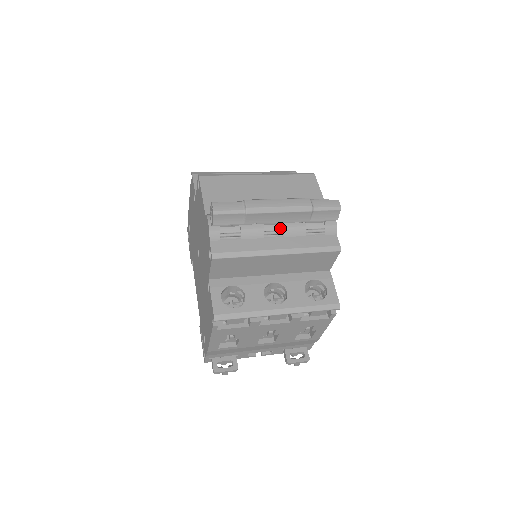
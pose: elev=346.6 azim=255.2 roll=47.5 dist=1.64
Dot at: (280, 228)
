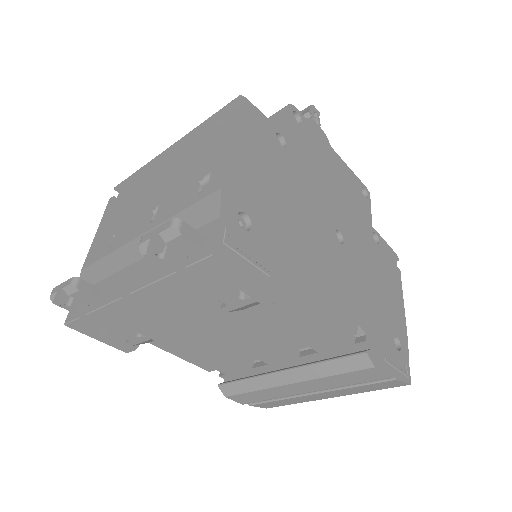
Dot at: occluded
